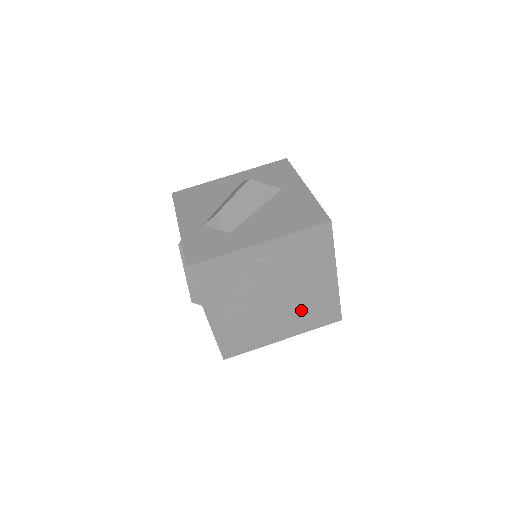
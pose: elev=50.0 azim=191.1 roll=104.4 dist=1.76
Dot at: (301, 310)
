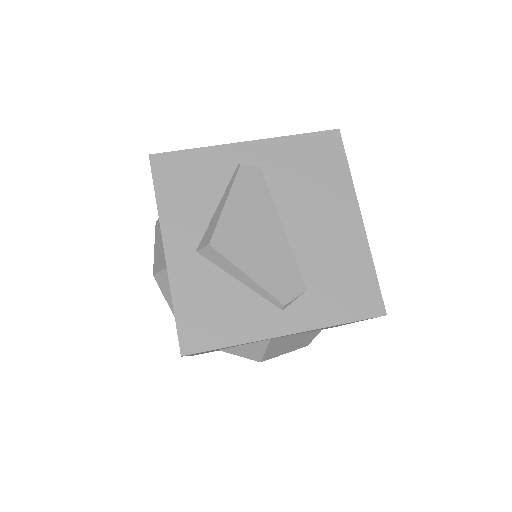
Dot at: (313, 274)
